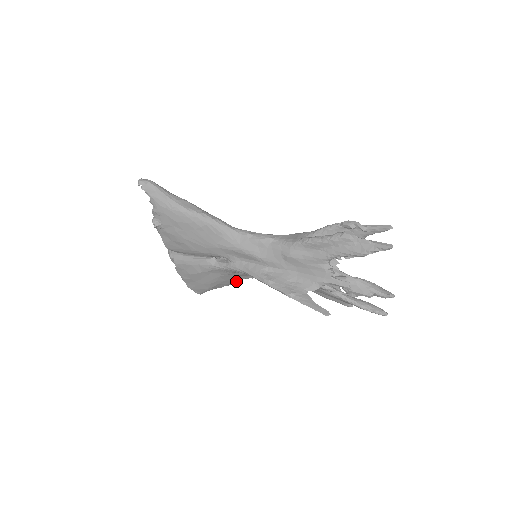
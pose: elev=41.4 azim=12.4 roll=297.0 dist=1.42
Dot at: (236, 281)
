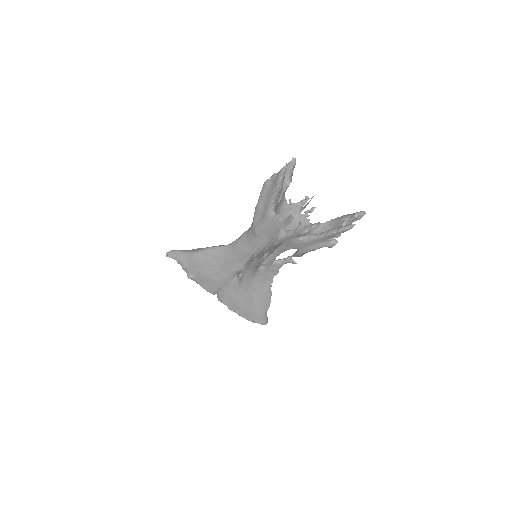
Dot at: (269, 291)
